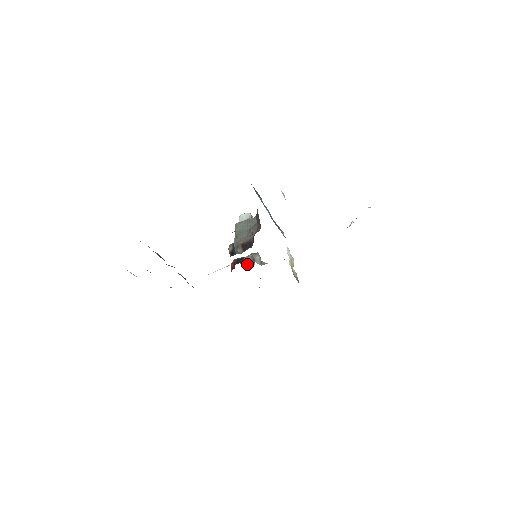
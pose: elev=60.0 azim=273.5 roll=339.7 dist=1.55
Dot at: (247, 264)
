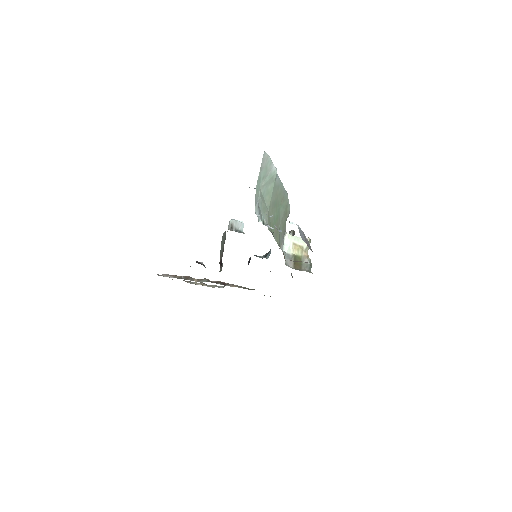
Dot at: (265, 257)
